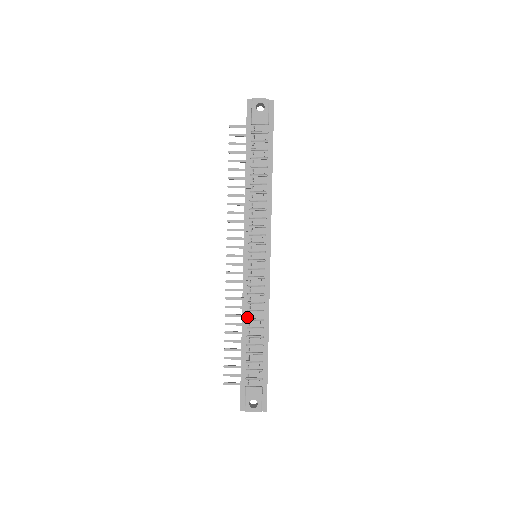
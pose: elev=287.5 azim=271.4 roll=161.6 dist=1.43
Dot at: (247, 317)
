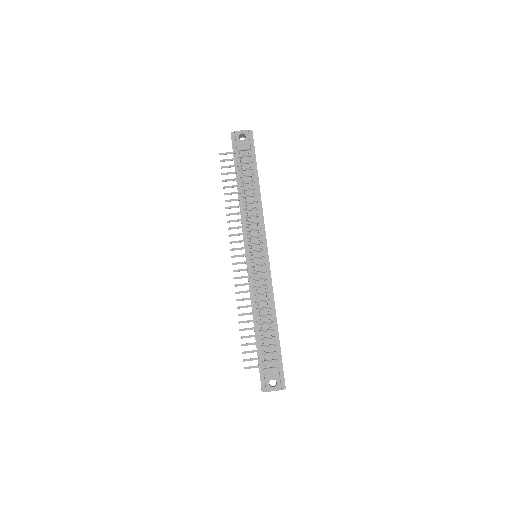
Dot at: (256, 307)
